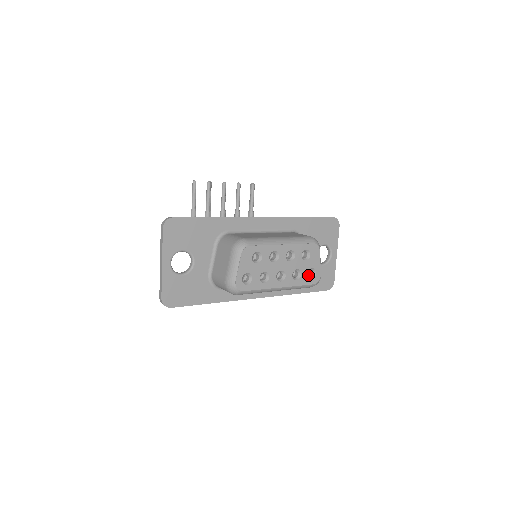
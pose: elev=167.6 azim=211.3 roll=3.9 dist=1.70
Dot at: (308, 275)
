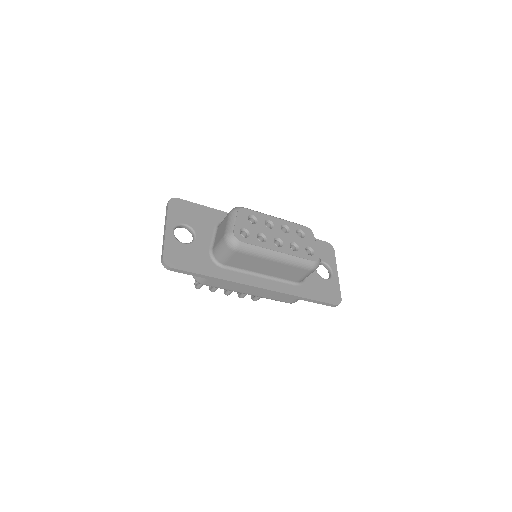
Dot at: (306, 253)
